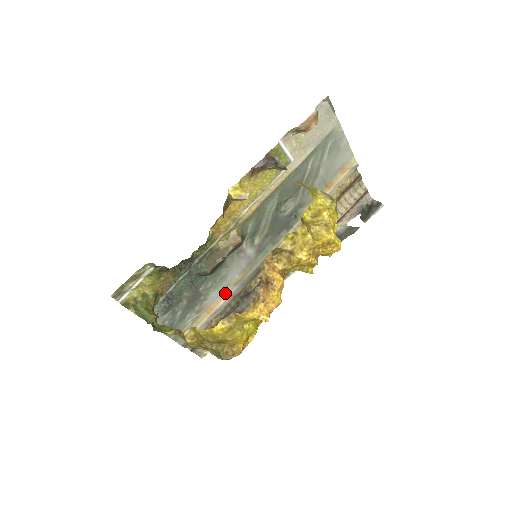
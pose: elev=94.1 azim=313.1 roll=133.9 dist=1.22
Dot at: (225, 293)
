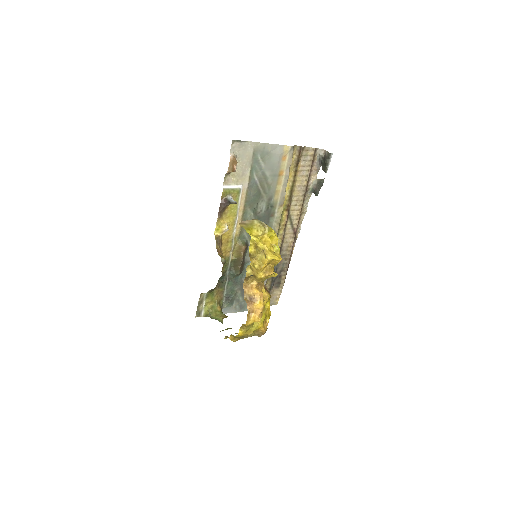
Dot at: occluded
